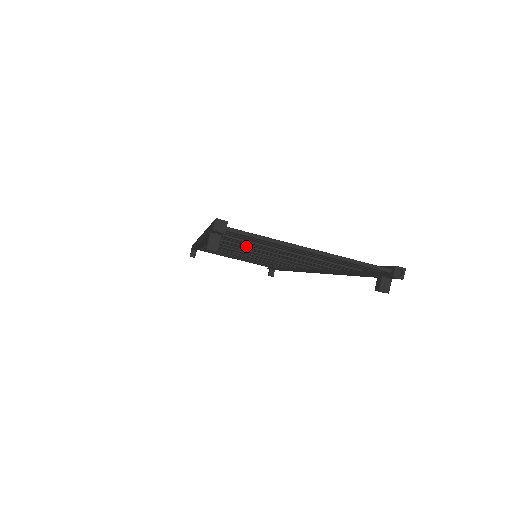
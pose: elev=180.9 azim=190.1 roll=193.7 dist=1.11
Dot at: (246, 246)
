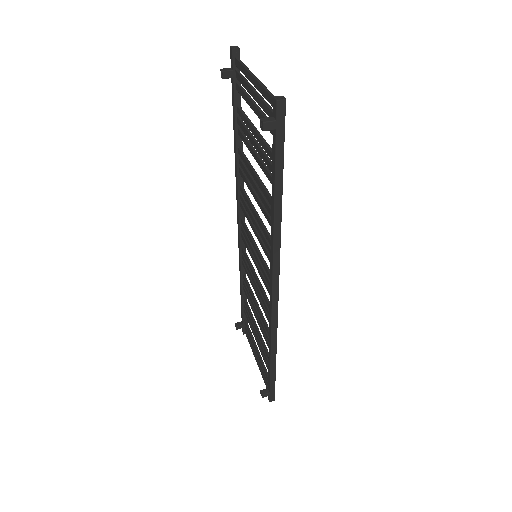
Dot at: (247, 160)
